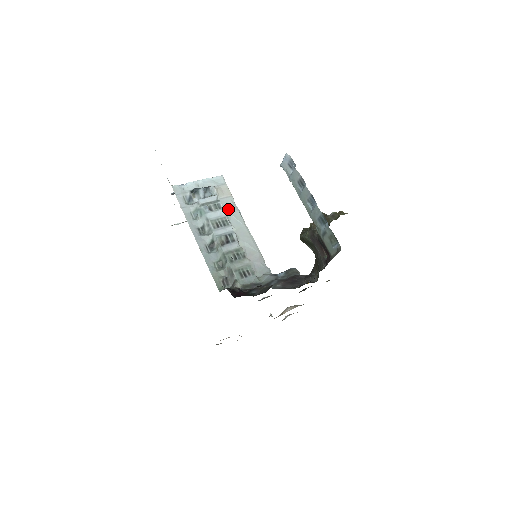
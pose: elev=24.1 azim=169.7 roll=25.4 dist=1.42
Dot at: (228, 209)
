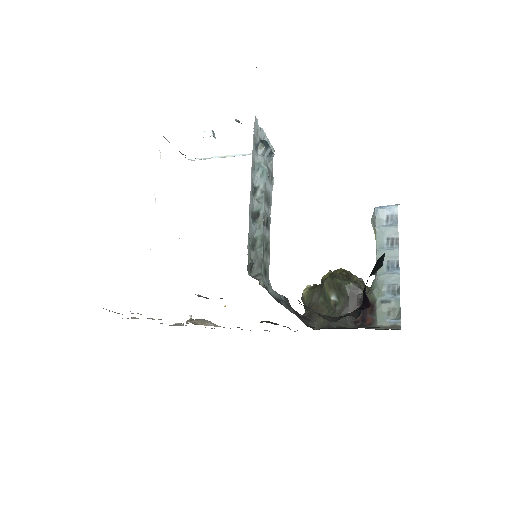
Dot at: occluded
